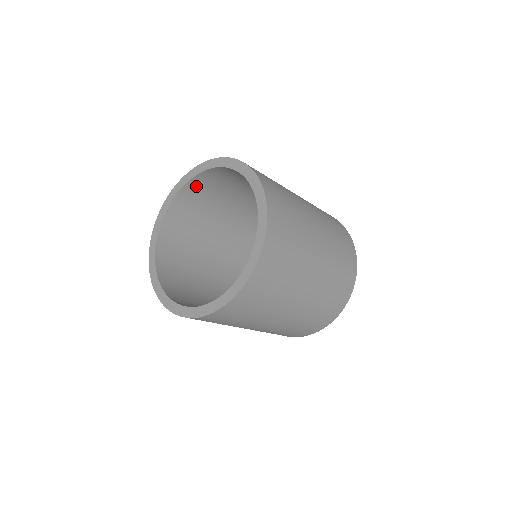
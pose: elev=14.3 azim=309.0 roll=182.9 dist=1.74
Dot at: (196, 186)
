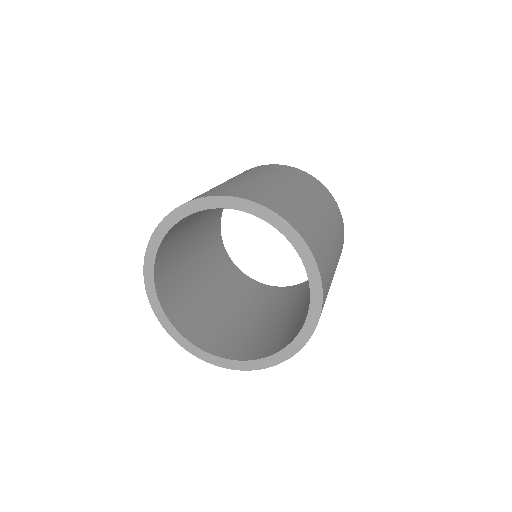
Dot at: occluded
